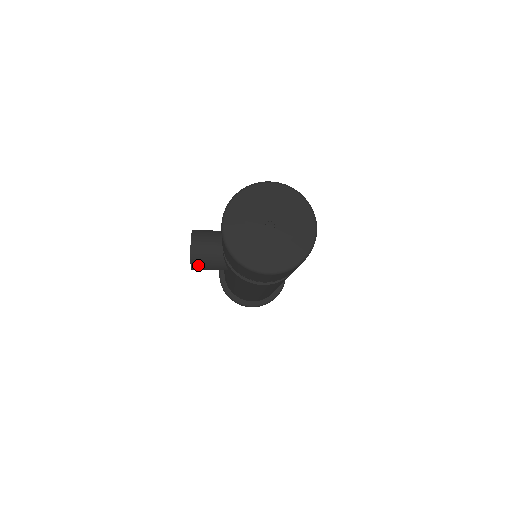
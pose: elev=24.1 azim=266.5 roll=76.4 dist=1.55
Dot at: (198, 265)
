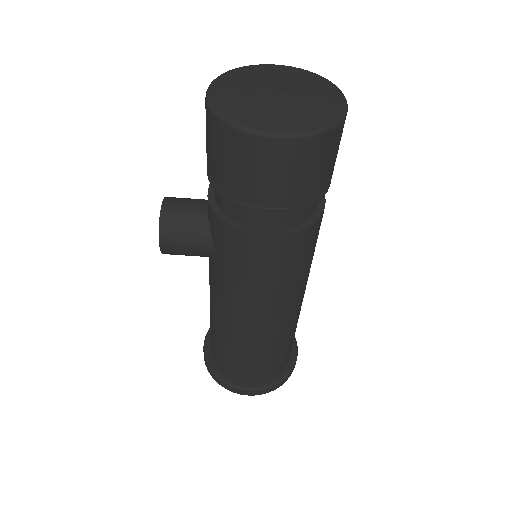
Dot at: (170, 233)
